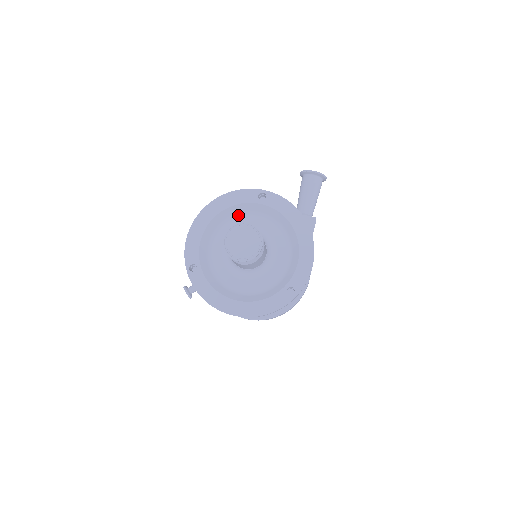
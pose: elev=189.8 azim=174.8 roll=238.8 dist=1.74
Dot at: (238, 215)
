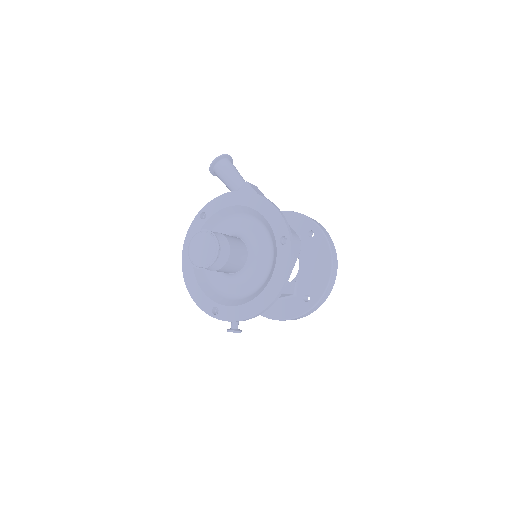
Dot at: occluded
